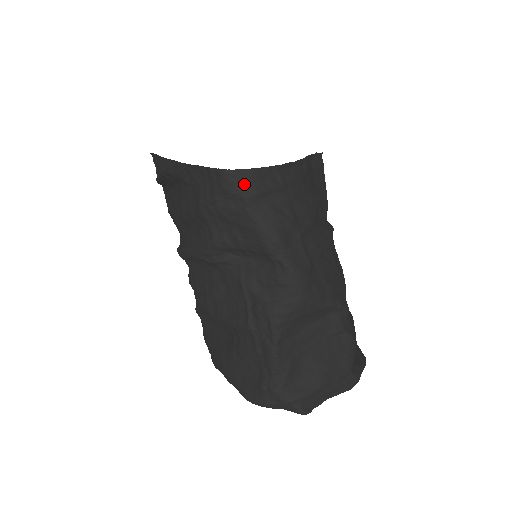
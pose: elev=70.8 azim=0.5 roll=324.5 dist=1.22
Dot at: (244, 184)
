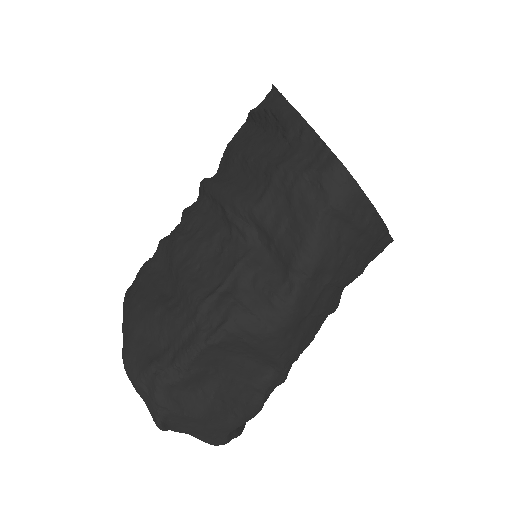
Dot at: (343, 191)
